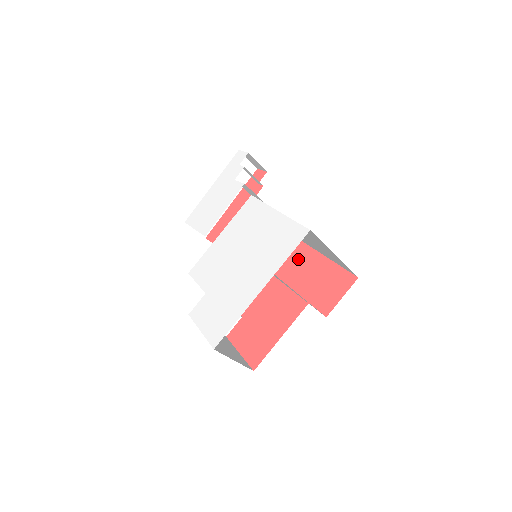
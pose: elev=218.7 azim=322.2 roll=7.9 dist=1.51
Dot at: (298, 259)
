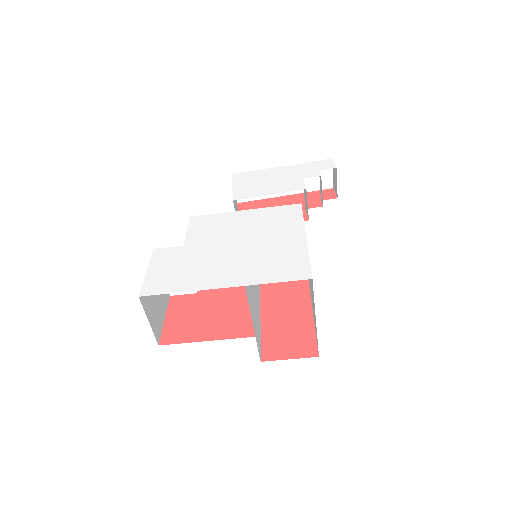
Dot at: (290, 292)
